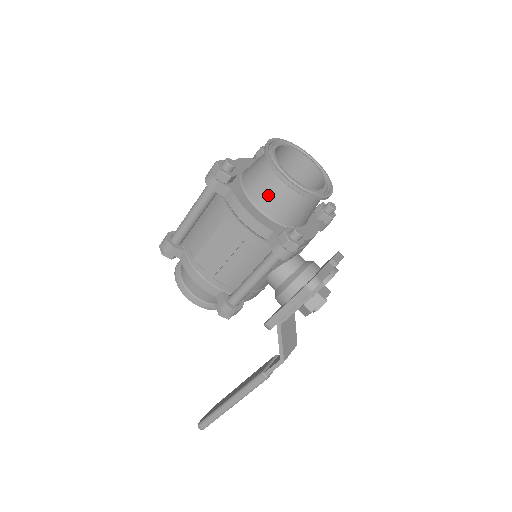
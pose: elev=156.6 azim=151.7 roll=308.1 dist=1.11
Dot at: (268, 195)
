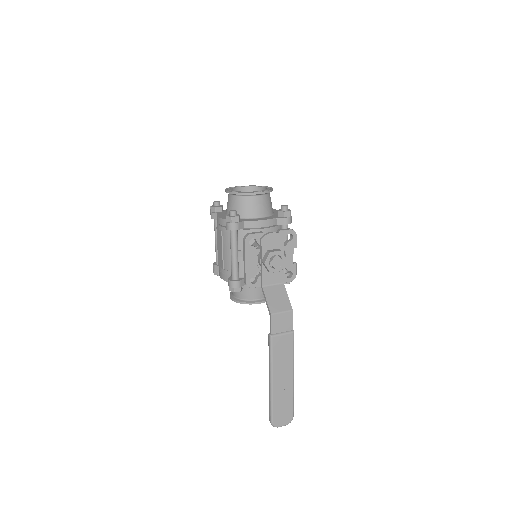
Dot at: (228, 206)
